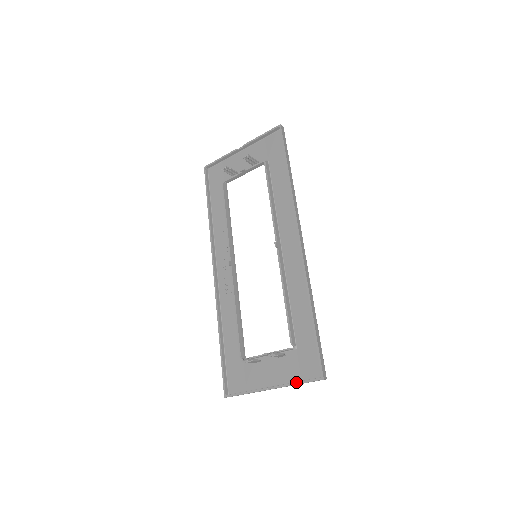
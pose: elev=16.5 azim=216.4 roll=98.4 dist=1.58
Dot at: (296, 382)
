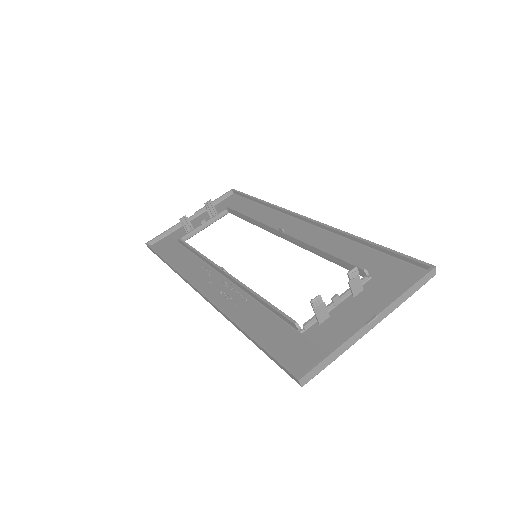
Dot at: occluded
